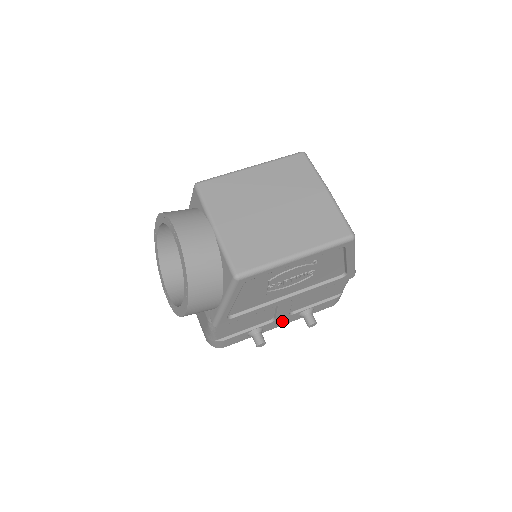
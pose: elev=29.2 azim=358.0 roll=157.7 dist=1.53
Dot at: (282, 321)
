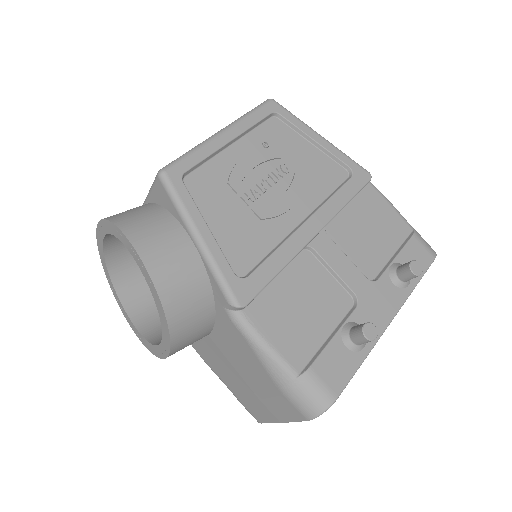
Dot at: (378, 303)
